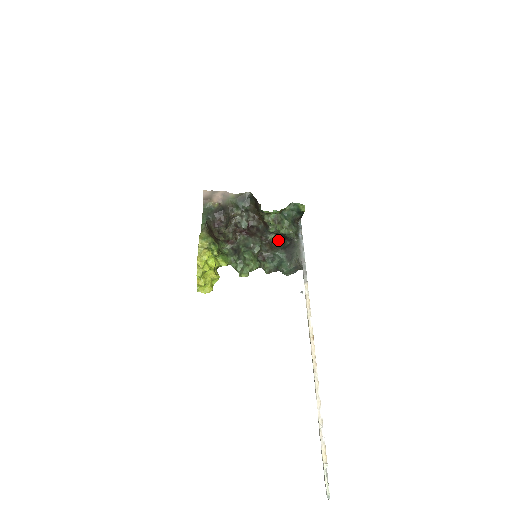
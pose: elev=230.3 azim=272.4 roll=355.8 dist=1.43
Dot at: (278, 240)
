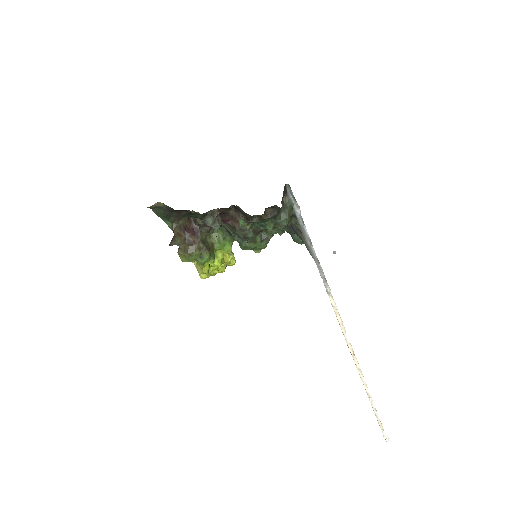
Dot at: (272, 206)
